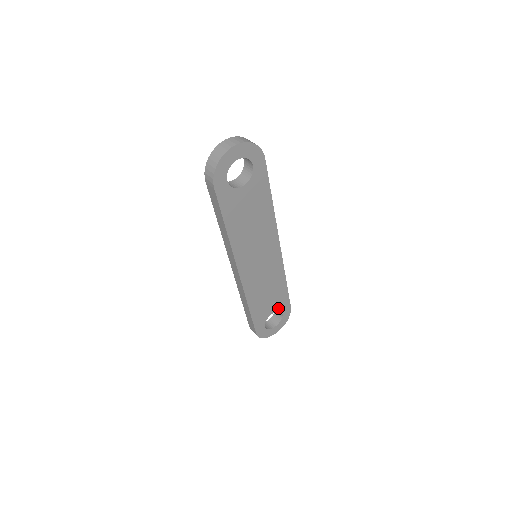
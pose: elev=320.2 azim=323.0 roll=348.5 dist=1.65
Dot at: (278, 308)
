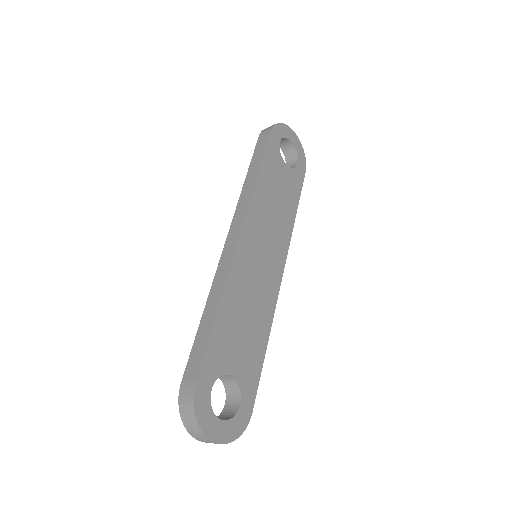
Dot at: (241, 380)
